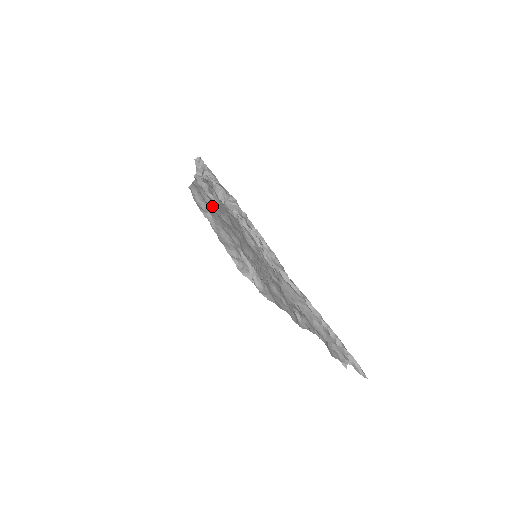
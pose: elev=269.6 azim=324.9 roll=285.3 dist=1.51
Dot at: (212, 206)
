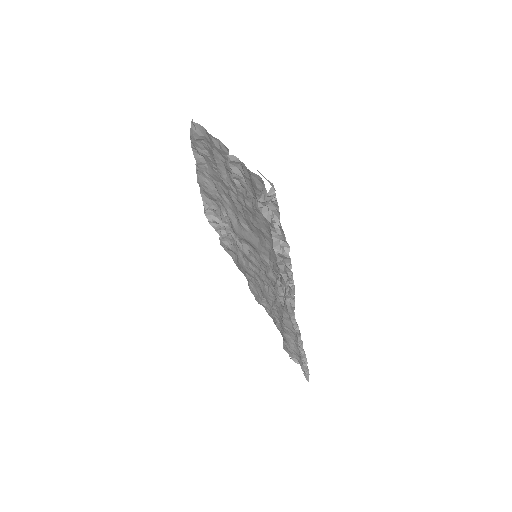
Dot at: (224, 175)
